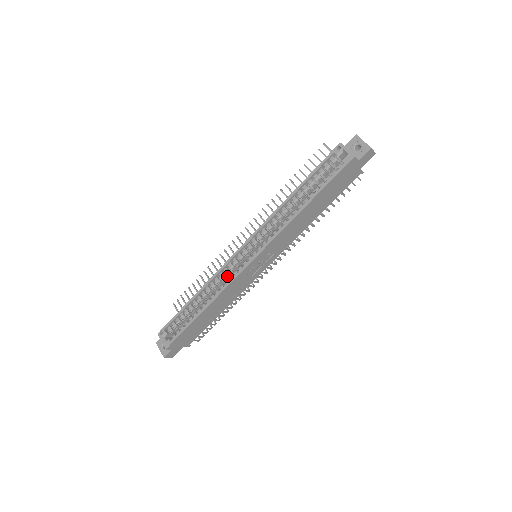
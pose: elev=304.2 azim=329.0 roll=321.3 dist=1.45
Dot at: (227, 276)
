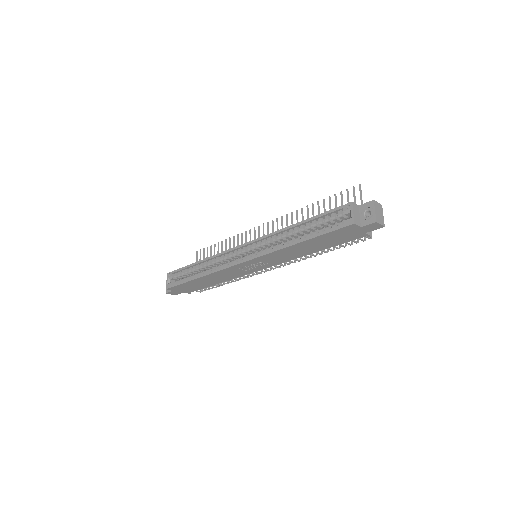
Dot at: (226, 260)
